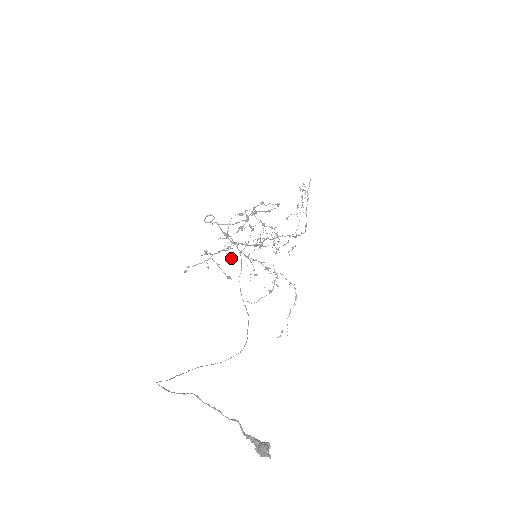
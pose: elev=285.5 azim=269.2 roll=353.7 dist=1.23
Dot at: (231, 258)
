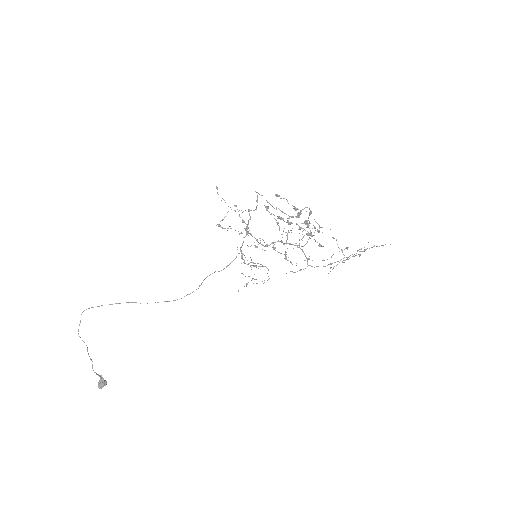
Dot at: (265, 207)
